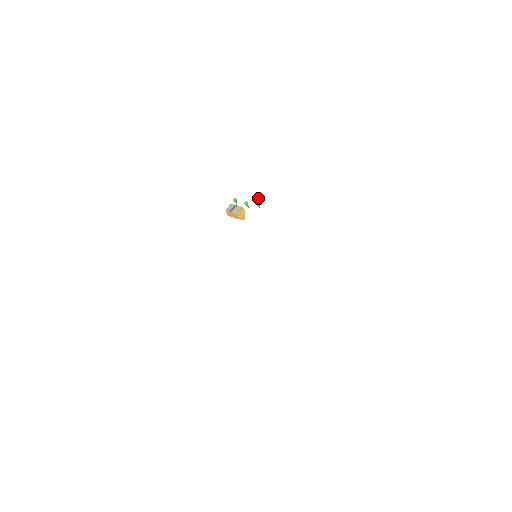
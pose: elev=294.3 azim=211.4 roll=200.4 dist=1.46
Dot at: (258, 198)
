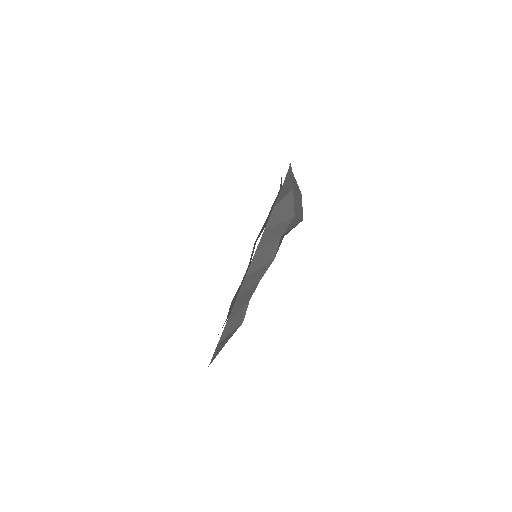
Dot at: occluded
